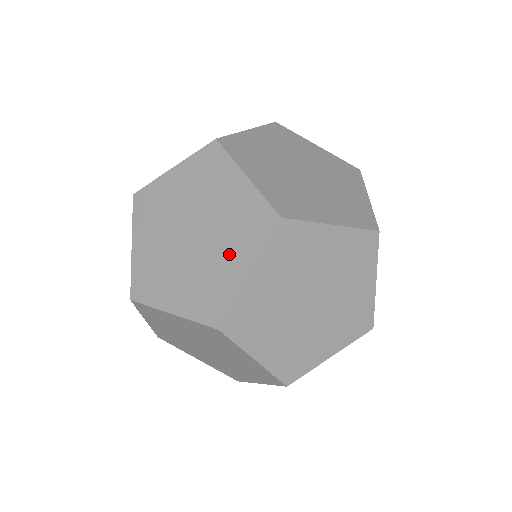
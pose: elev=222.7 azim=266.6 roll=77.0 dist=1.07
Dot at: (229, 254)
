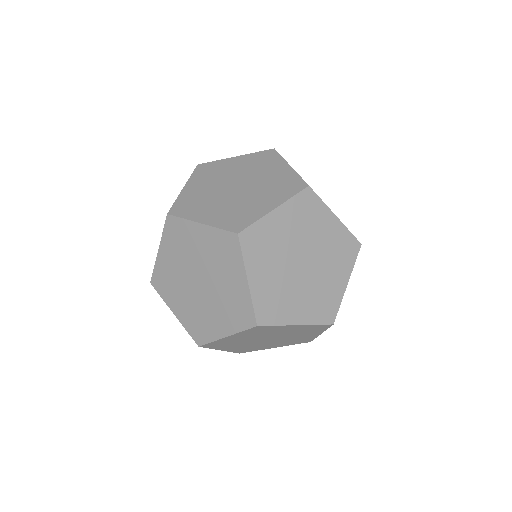
Dot at: occluded
